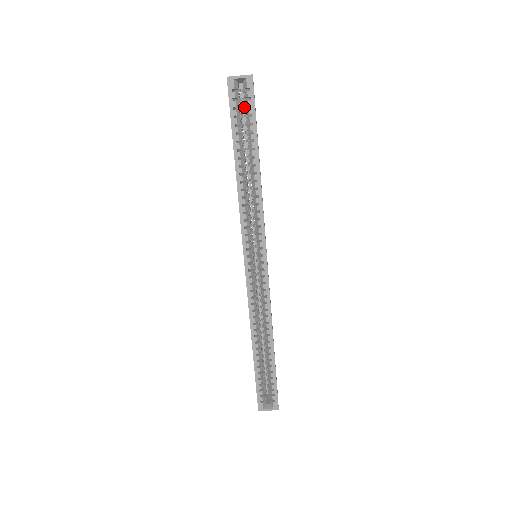
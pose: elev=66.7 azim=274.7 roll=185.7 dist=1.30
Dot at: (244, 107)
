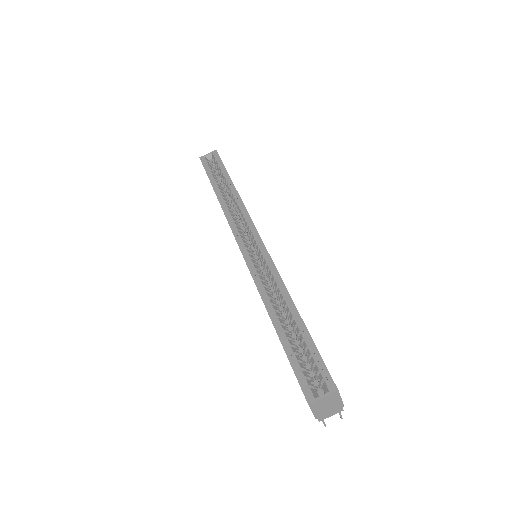
Dot at: (215, 167)
